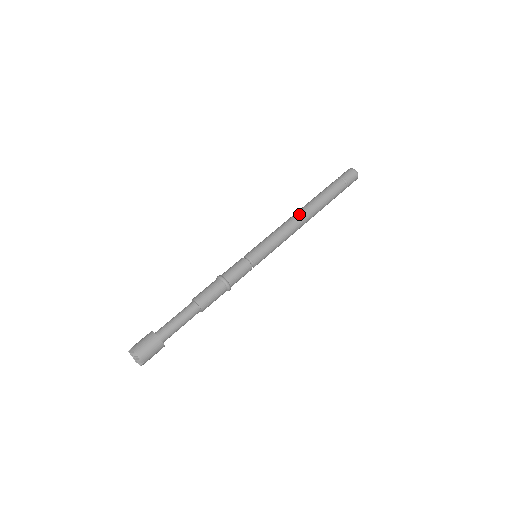
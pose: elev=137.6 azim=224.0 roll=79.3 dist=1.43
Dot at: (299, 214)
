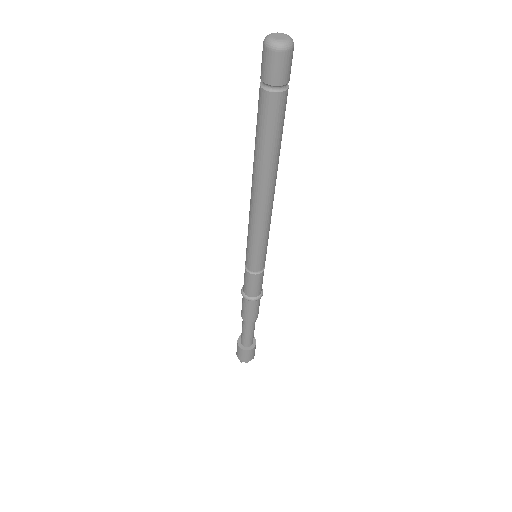
Dot at: (262, 196)
